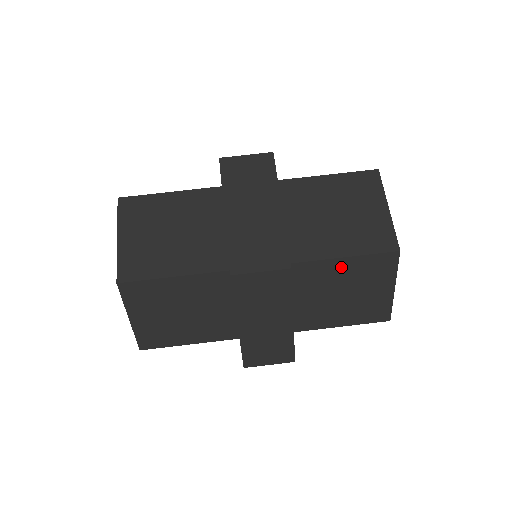
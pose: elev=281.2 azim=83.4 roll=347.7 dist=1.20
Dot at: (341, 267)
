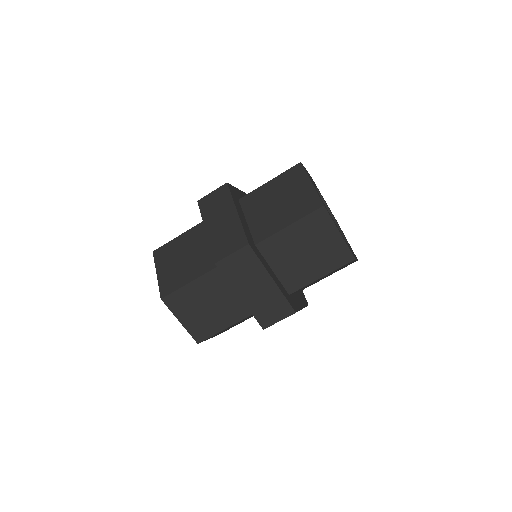
Dot at: (291, 233)
